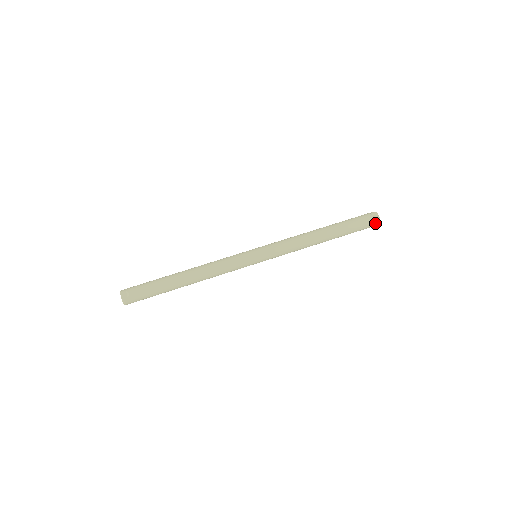
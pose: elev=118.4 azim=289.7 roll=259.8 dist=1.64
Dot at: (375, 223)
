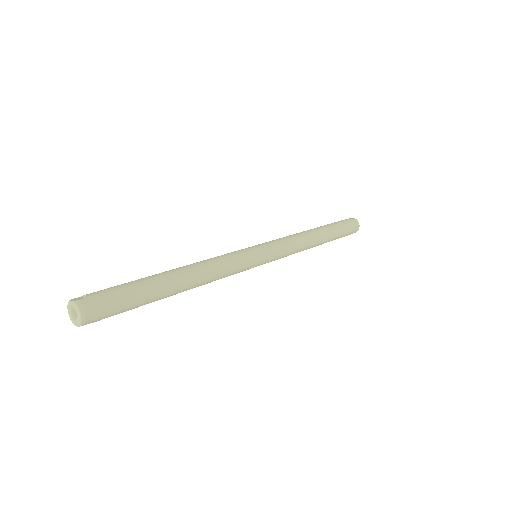
Dot at: (355, 222)
